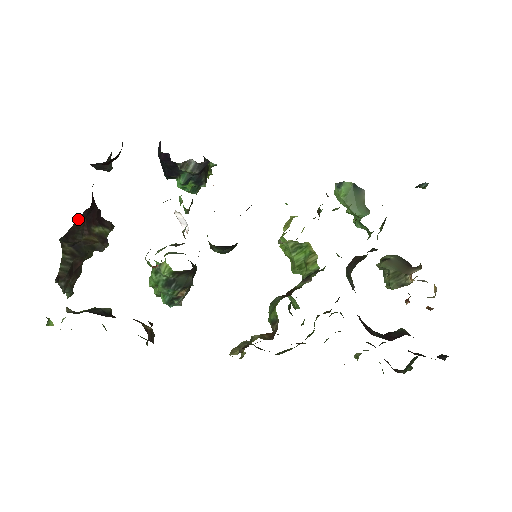
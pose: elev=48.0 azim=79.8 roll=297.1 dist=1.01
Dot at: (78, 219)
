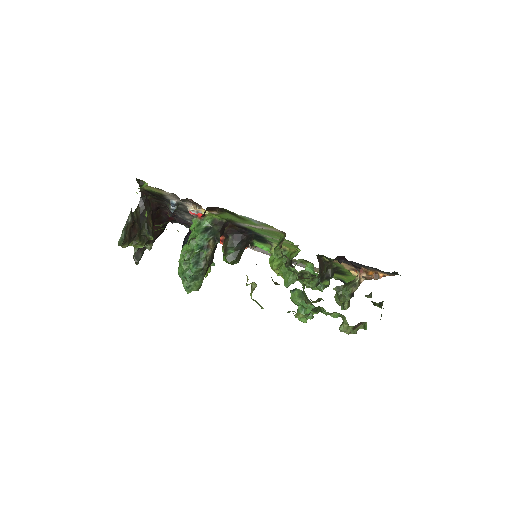
Dot at: (151, 204)
